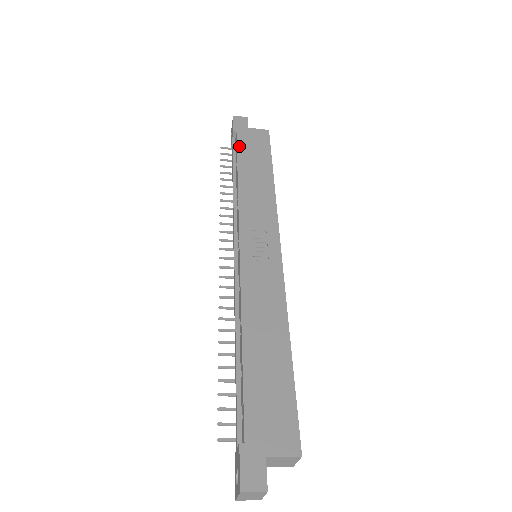
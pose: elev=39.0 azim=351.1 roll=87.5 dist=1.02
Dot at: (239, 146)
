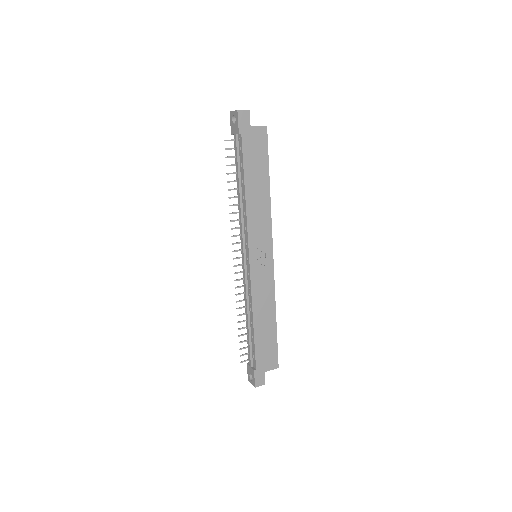
Dot at: (244, 155)
